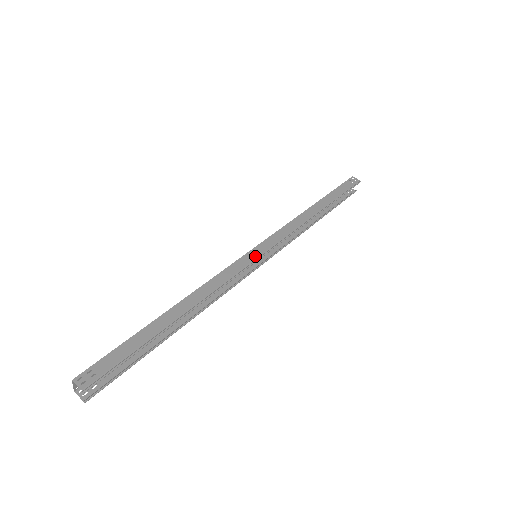
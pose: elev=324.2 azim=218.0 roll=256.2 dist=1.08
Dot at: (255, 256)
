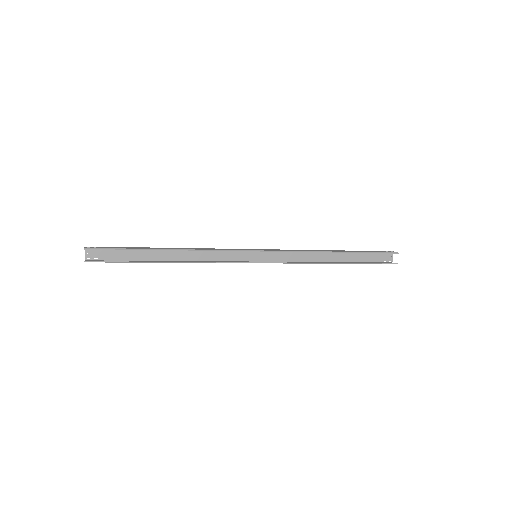
Dot at: (251, 250)
